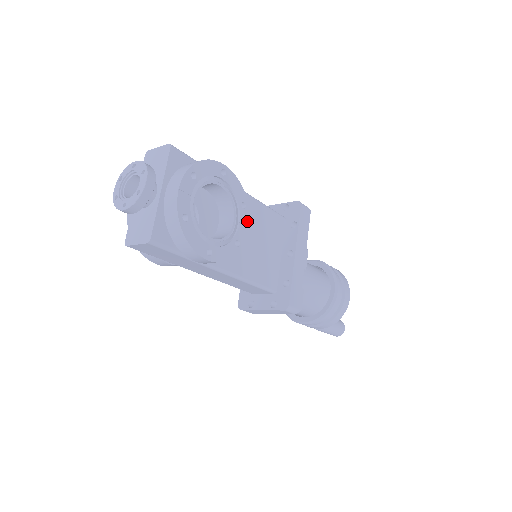
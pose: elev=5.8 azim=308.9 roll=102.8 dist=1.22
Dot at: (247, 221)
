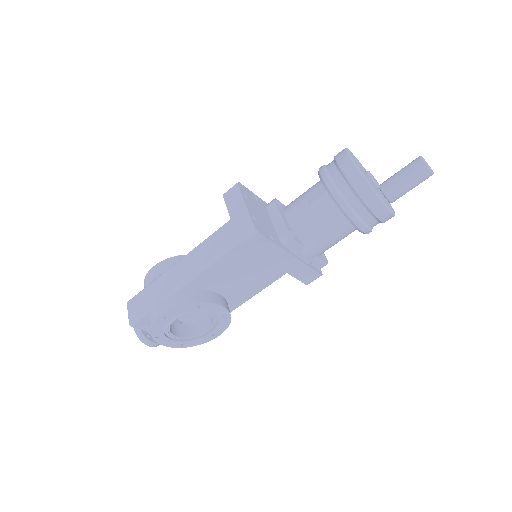
Dot at: (215, 305)
